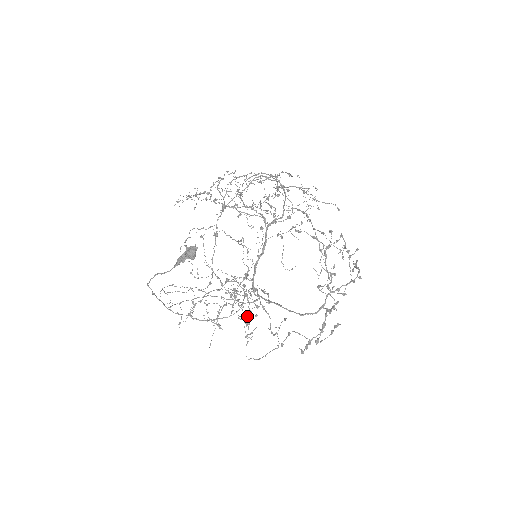
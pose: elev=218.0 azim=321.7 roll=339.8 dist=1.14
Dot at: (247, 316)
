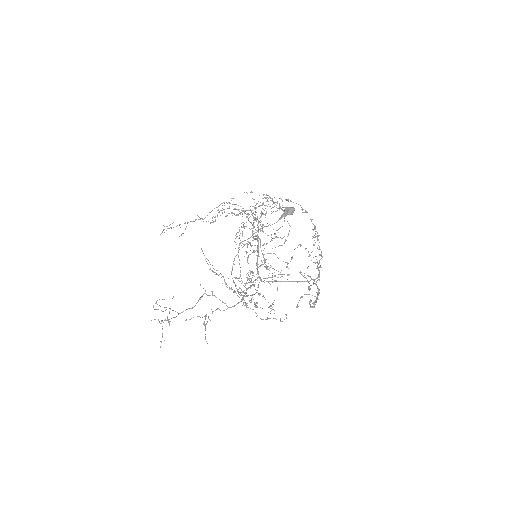
Dot at: (262, 296)
